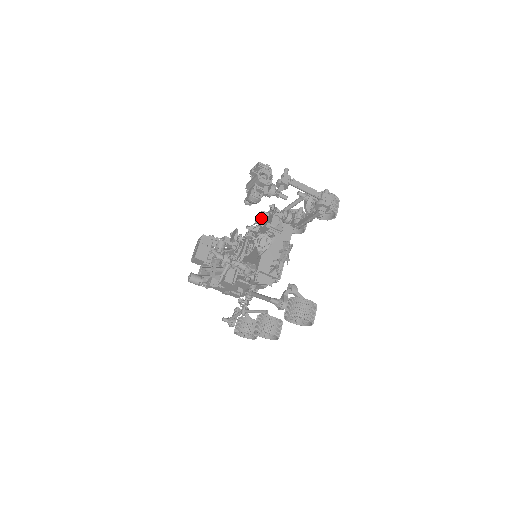
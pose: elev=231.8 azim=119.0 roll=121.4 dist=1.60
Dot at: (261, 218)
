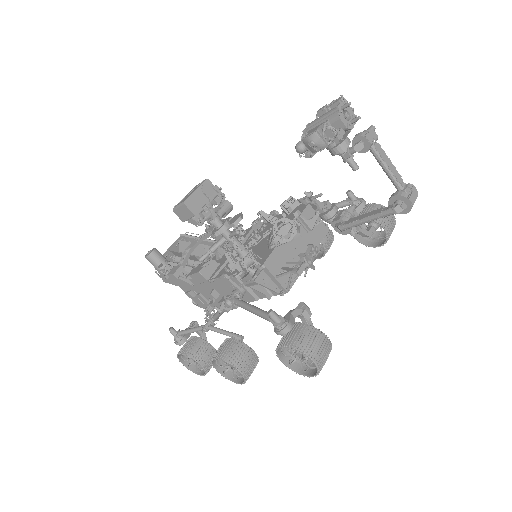
Dot at: (286, 205)
